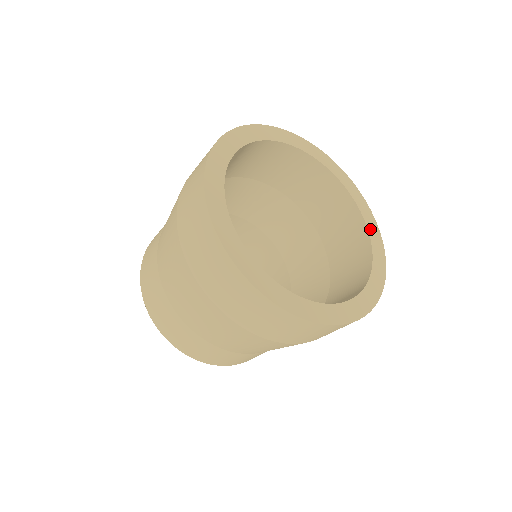
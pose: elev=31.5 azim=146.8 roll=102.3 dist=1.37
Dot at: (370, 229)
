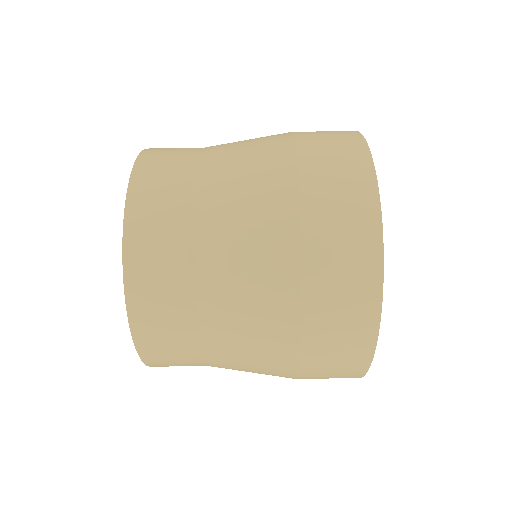
Dot at: occluded
